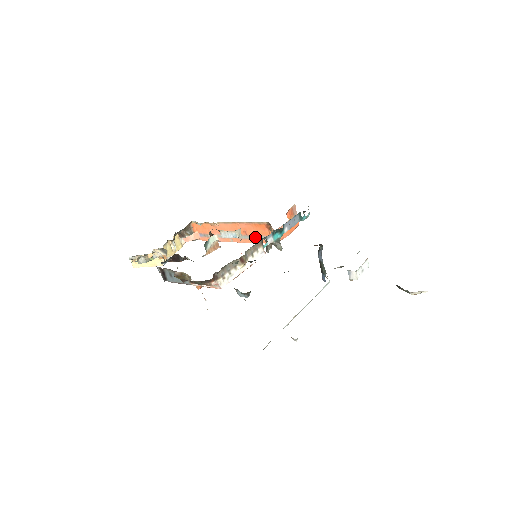
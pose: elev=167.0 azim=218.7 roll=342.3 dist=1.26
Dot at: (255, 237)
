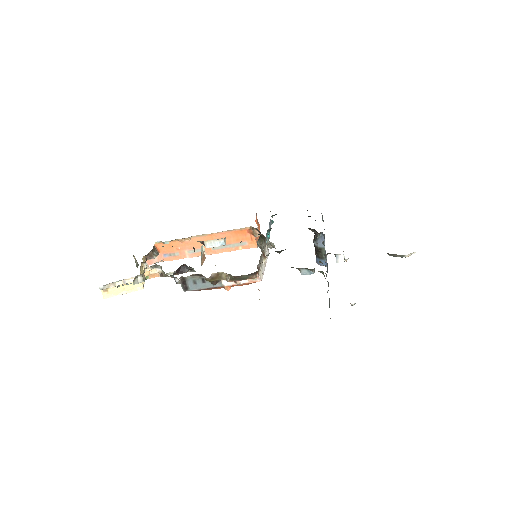
Dot at: (234, 245)
